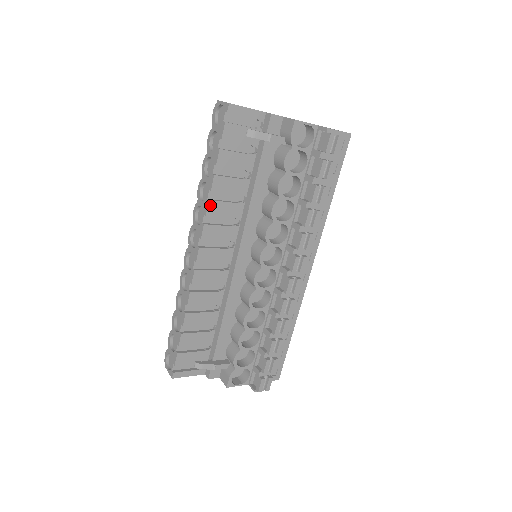
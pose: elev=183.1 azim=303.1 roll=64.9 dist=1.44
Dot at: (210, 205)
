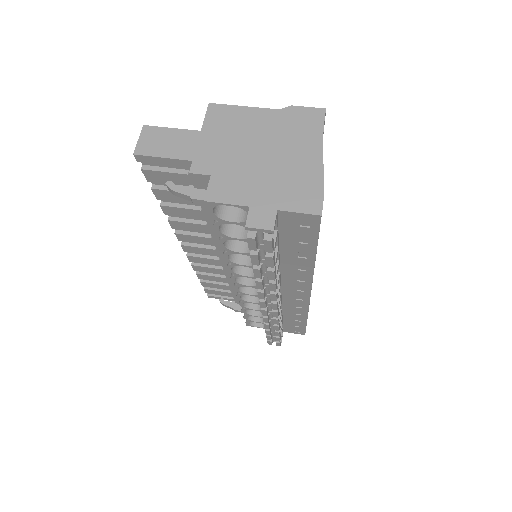
Dot at: (172, 223)
